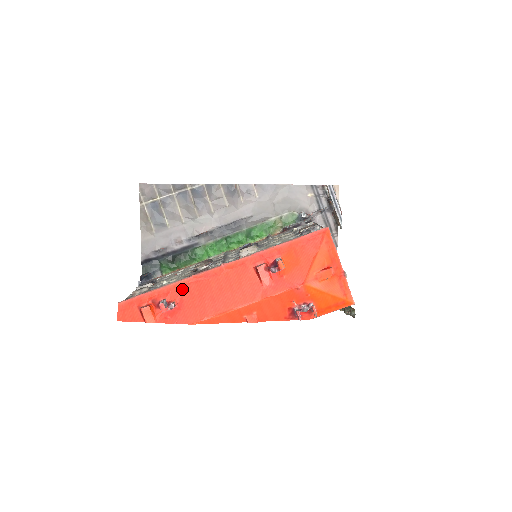
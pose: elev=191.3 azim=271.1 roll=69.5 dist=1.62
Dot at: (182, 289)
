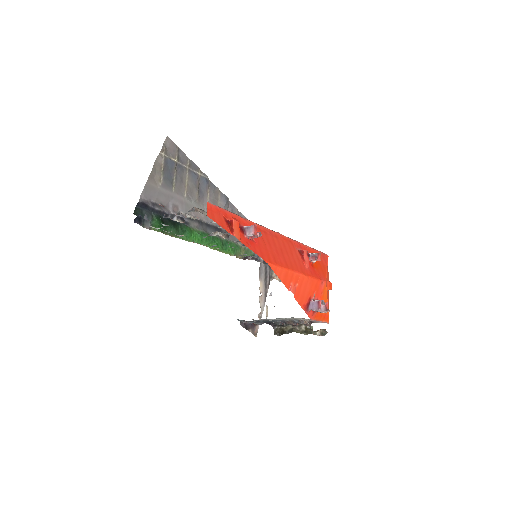
Dot at: occluded
